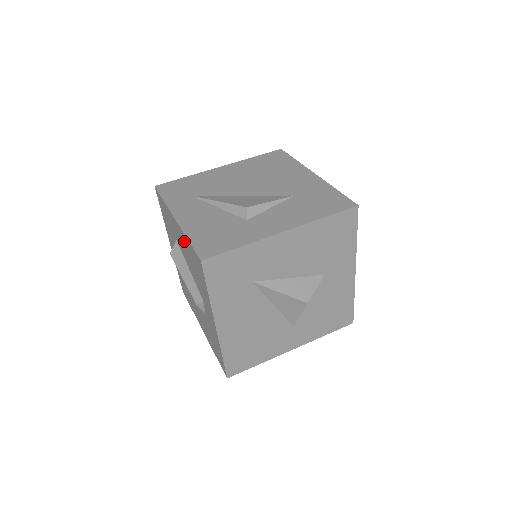
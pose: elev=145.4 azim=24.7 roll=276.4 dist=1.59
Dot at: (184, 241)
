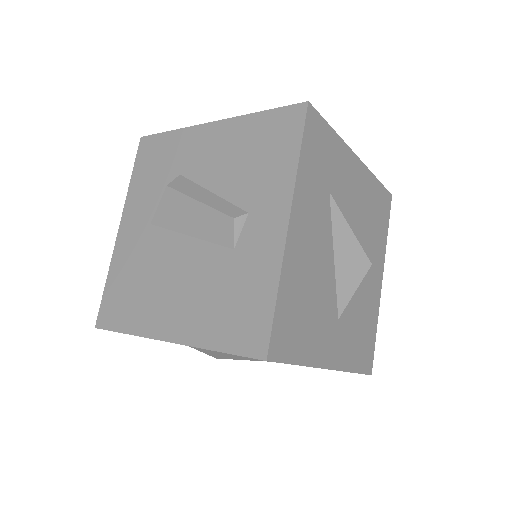
Dot at: (234, 133)
